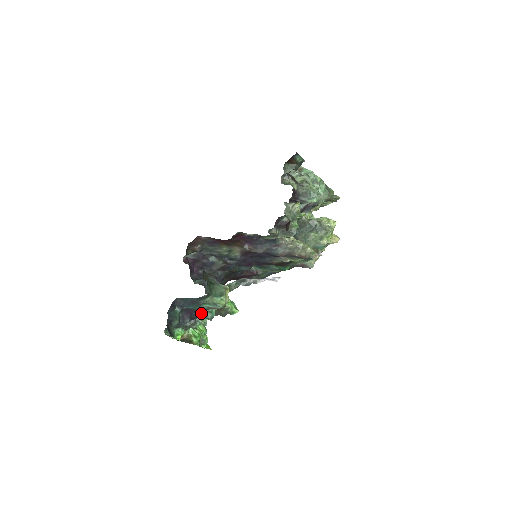
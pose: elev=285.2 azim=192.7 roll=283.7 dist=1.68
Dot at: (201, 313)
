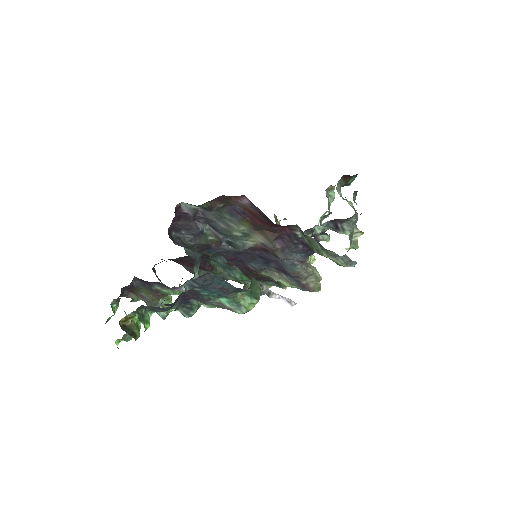
Dot at: (195, 304)
